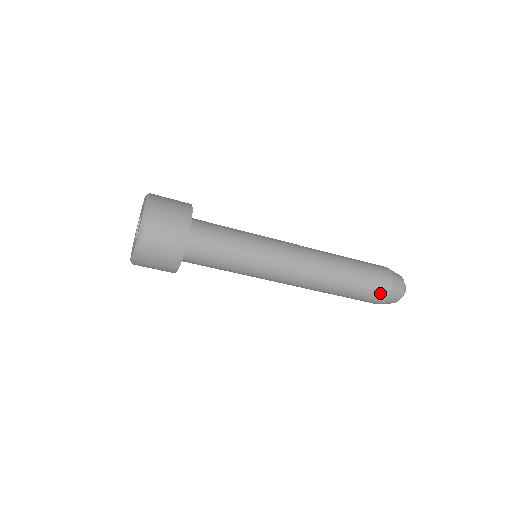
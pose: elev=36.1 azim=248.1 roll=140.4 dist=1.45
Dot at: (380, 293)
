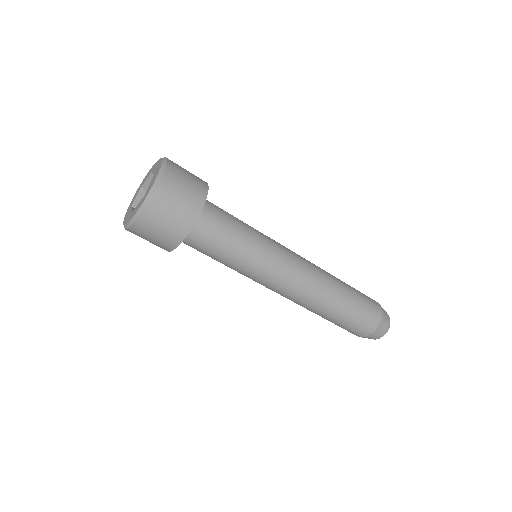
Dot at: (371, 320)
